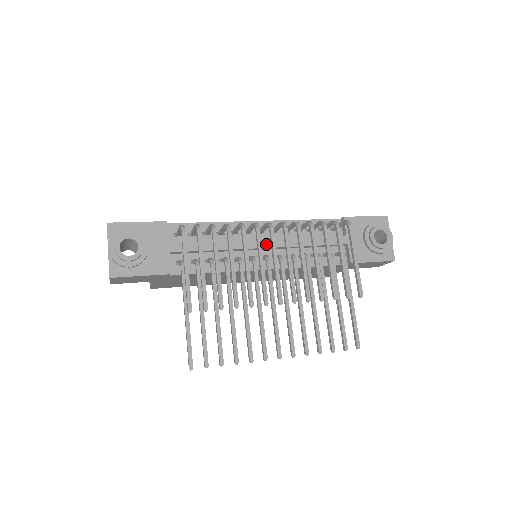
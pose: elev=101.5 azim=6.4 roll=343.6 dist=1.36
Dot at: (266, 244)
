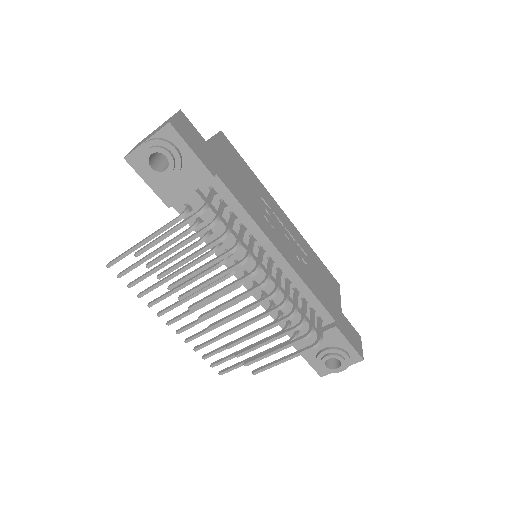
Dot at: (259, 273)
